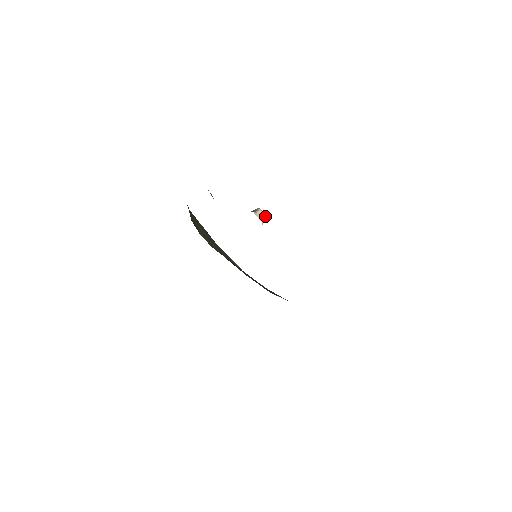
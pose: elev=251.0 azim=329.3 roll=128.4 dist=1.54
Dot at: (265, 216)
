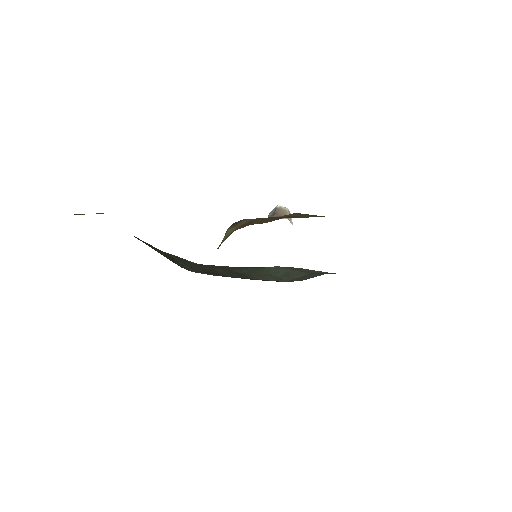
Dot at: occluded
